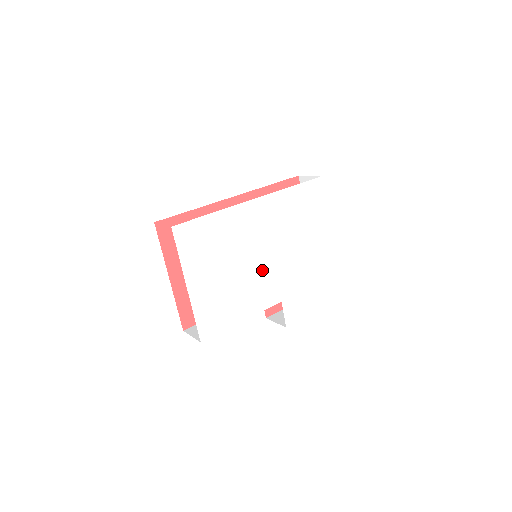
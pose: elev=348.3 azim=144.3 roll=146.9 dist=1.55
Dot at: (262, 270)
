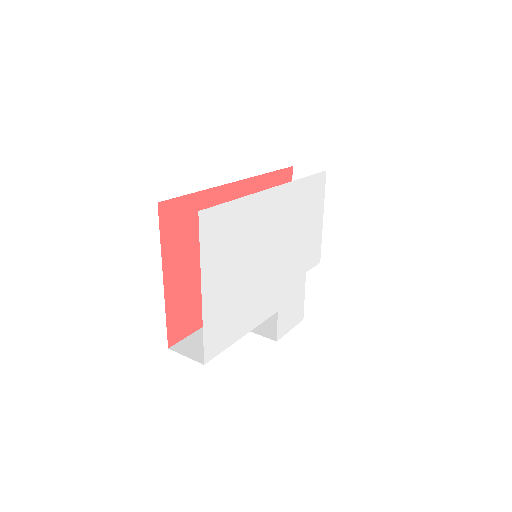
Dot at: (268, 274)
